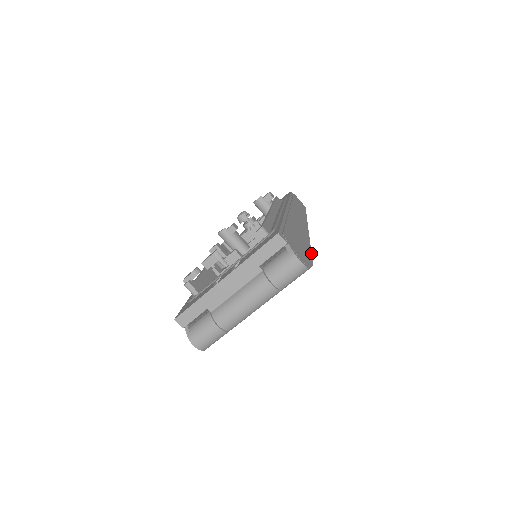
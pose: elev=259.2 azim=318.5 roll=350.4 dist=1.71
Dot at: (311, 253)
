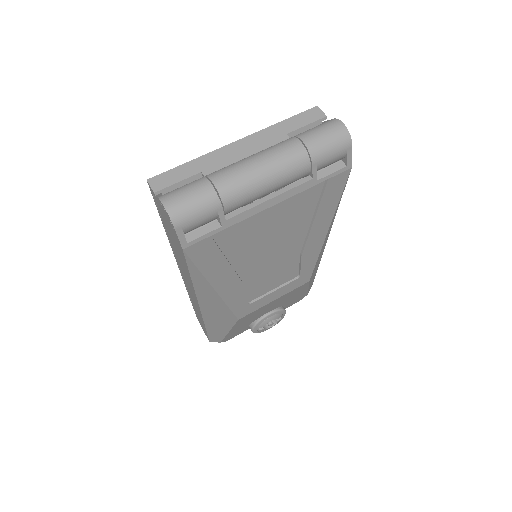
Dot at: occluded
